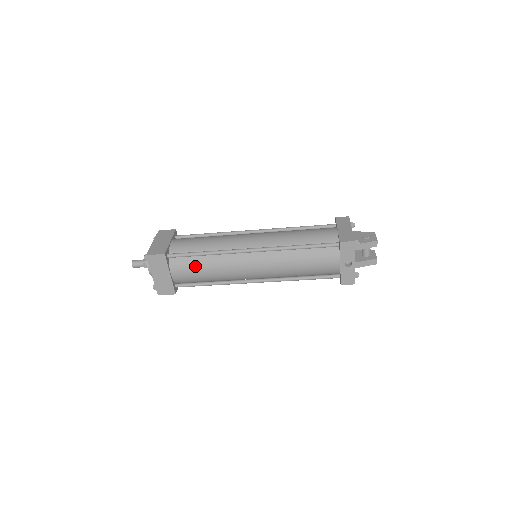
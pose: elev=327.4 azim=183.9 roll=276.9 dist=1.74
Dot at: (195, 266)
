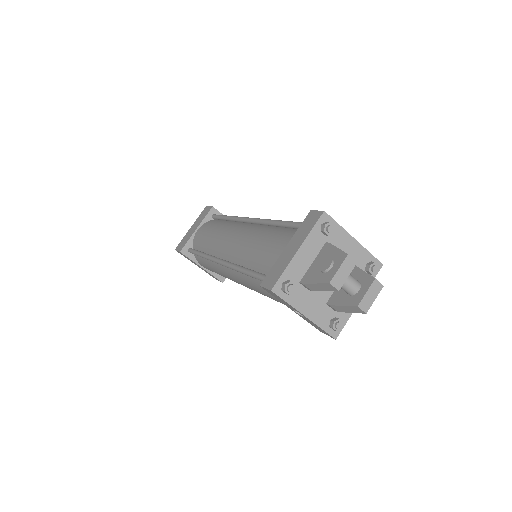
Dot at: (206, 265)
